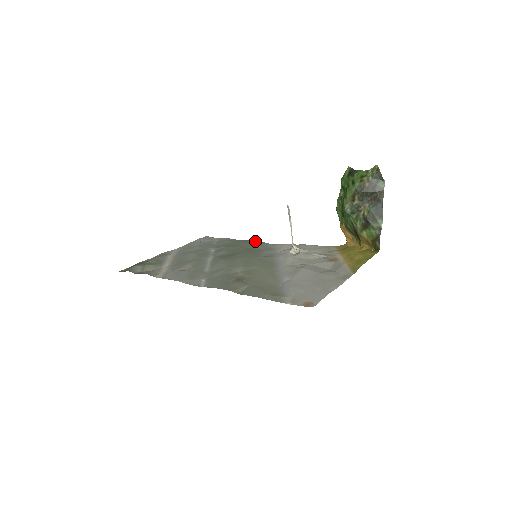
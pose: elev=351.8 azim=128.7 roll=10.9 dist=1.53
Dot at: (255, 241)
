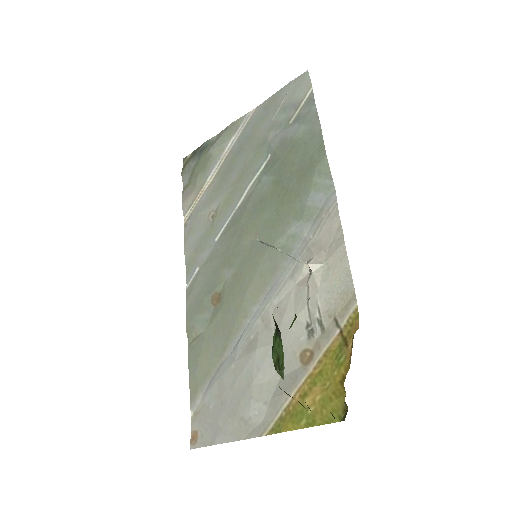
Dot at: (322, 161)
